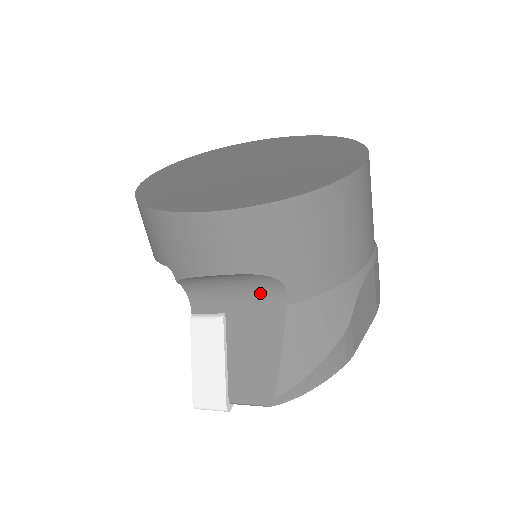
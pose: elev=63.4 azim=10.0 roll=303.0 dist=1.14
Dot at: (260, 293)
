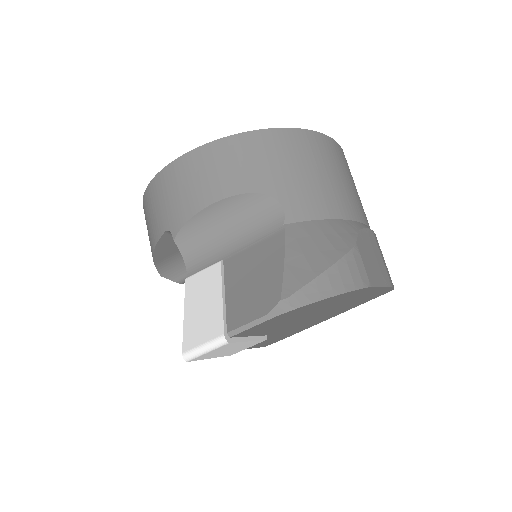
Dot at: (257, 224)
